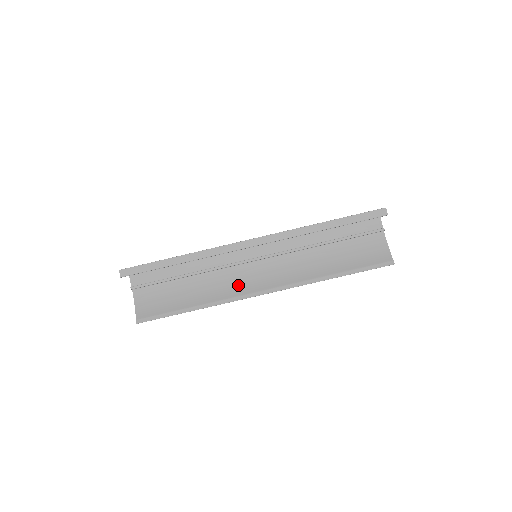
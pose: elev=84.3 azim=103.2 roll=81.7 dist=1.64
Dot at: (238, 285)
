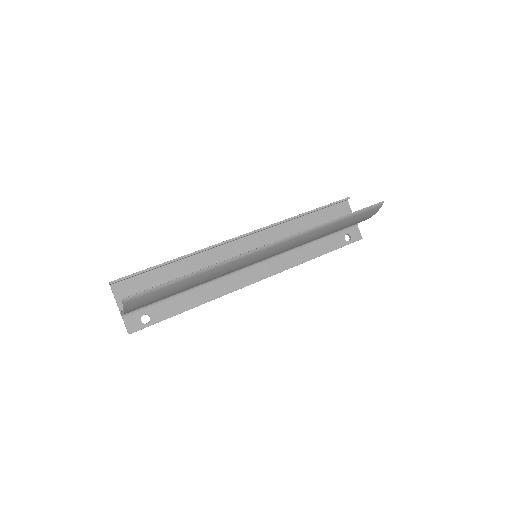
Dot at: occluded
